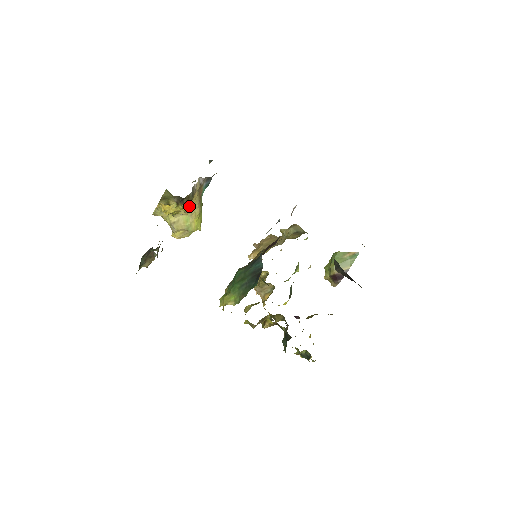
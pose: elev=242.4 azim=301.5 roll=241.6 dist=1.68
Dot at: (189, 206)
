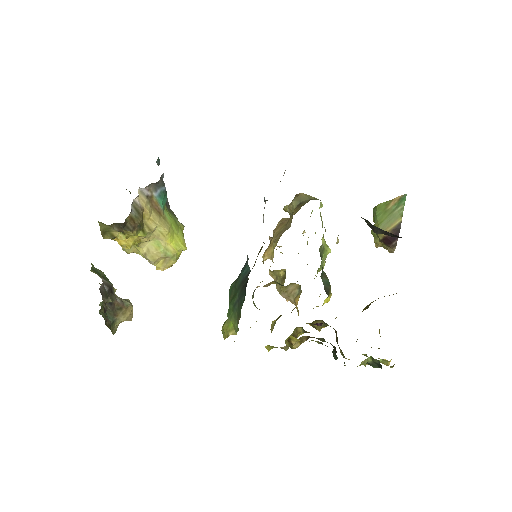
Dot at: (145, 228)
